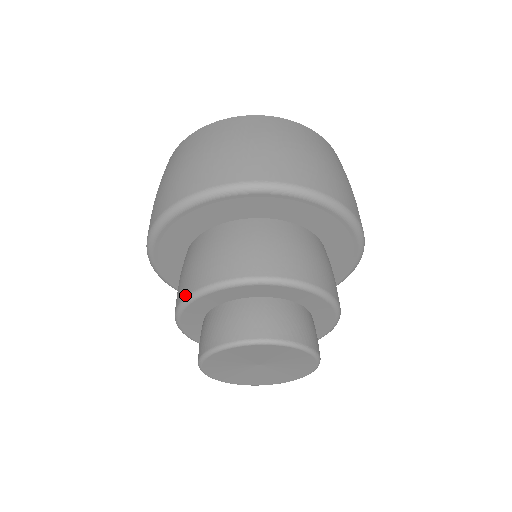
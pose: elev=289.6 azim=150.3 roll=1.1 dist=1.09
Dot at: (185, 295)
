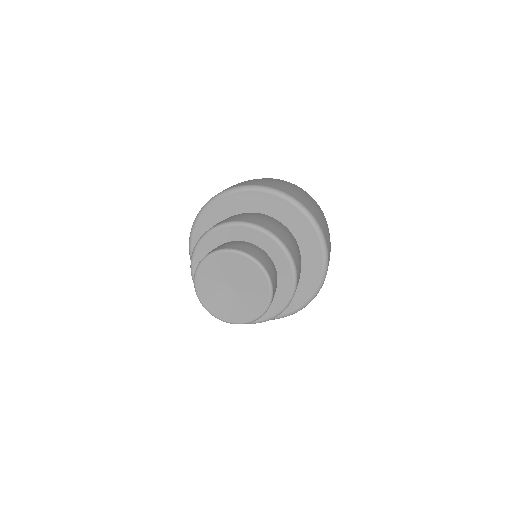
Dot at: (191, 270)
